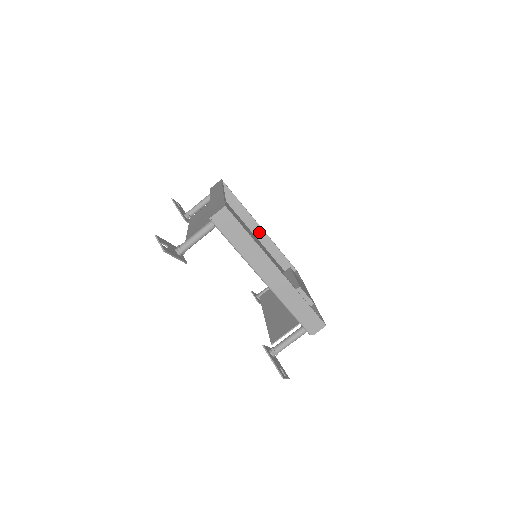
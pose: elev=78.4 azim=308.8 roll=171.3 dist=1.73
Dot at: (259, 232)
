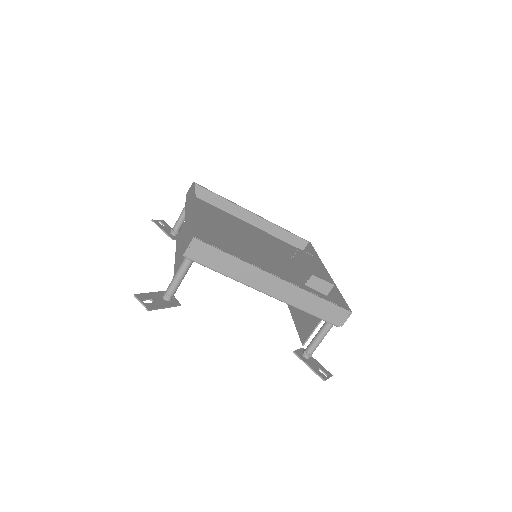
Dot at: (254, 219)
